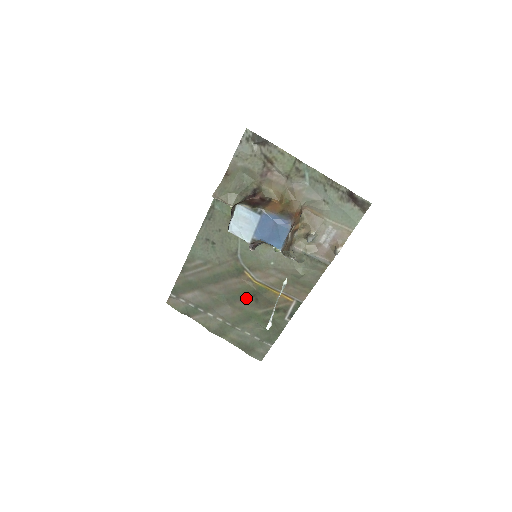
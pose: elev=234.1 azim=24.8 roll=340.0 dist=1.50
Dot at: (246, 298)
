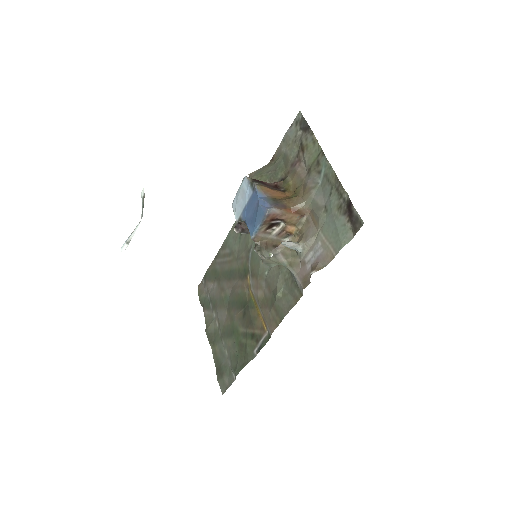
Dot at: (239, 308)
